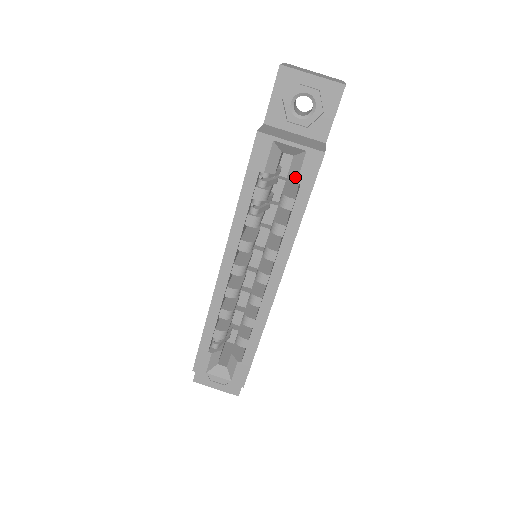
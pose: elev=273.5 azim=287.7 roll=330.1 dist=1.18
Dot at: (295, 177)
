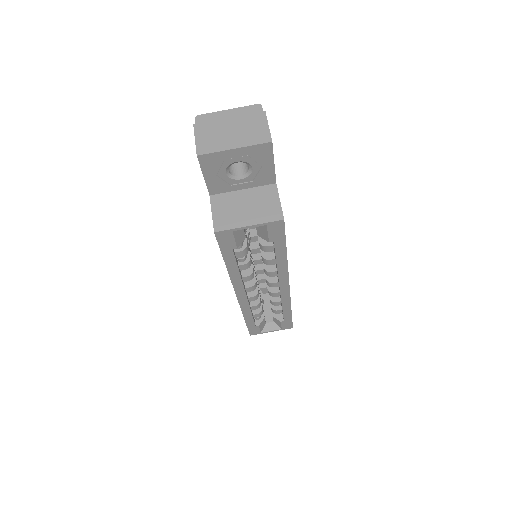
Dot at: (266, 239)
